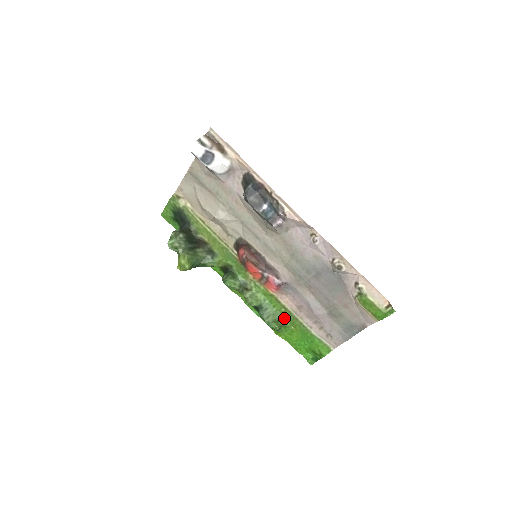
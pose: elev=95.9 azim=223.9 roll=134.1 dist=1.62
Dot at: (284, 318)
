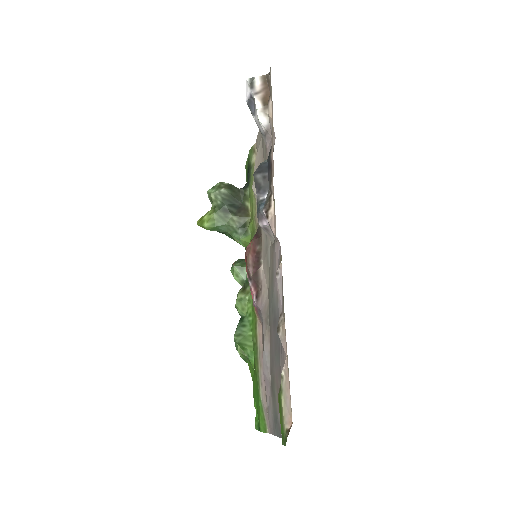
Dot at: (251, 350)
